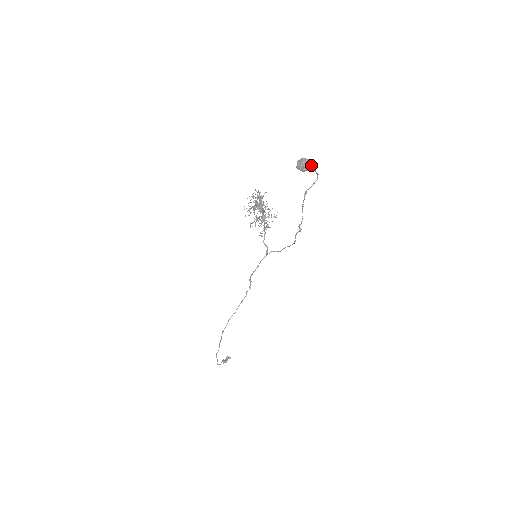
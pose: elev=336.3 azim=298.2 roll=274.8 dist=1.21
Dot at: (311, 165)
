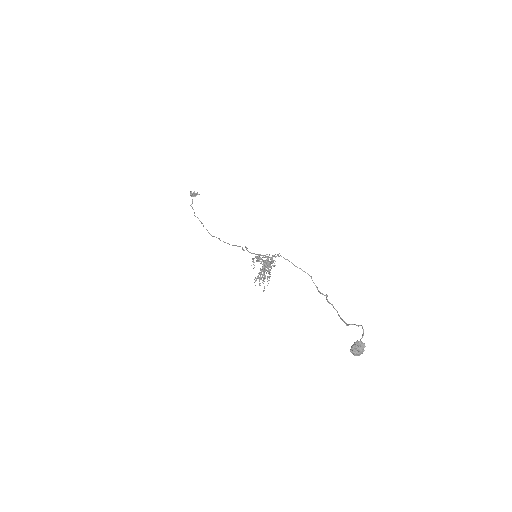
Dot at: (363, 343)
